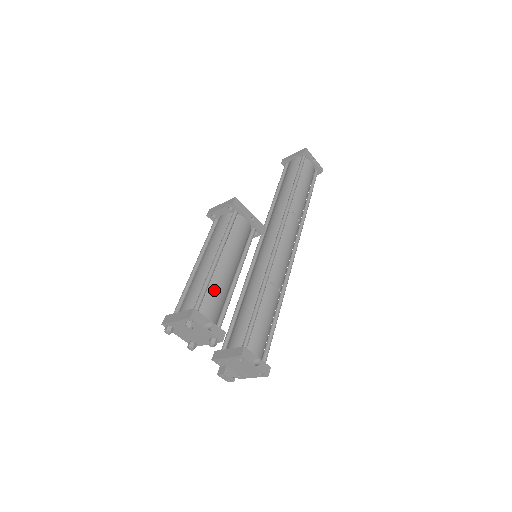
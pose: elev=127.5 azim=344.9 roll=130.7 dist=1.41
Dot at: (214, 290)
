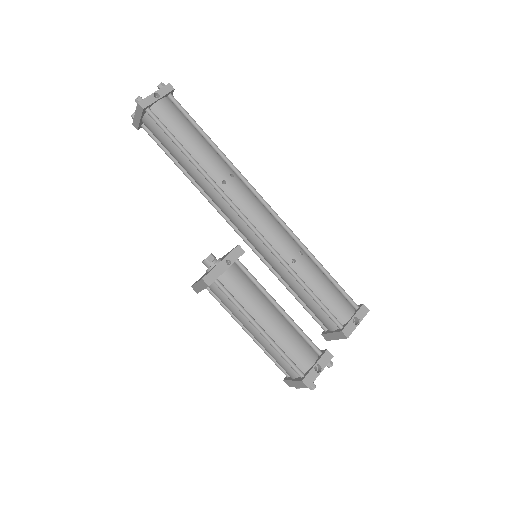
Dot at: (289, 347)
